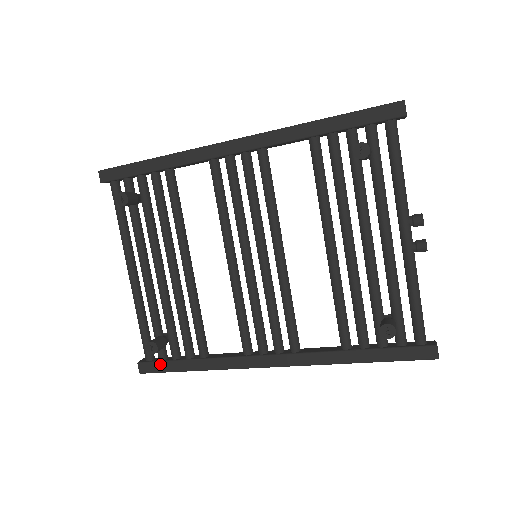
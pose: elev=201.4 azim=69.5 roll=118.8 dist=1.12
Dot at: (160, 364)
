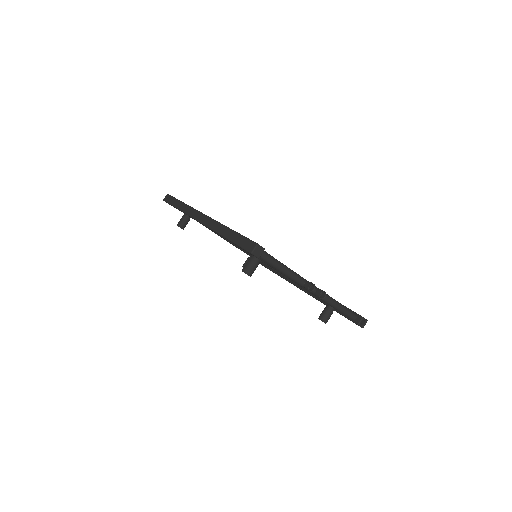
Dot at: (259, 263)
